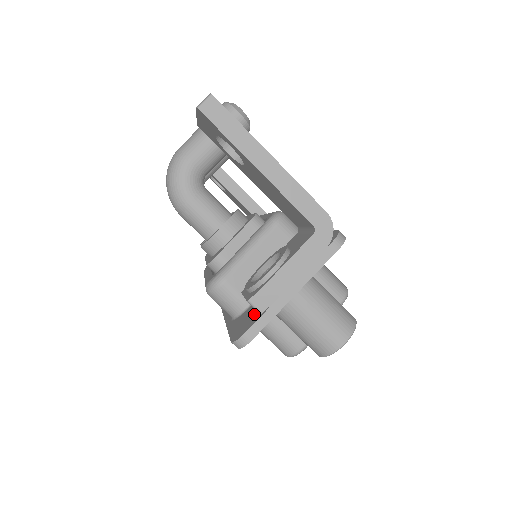
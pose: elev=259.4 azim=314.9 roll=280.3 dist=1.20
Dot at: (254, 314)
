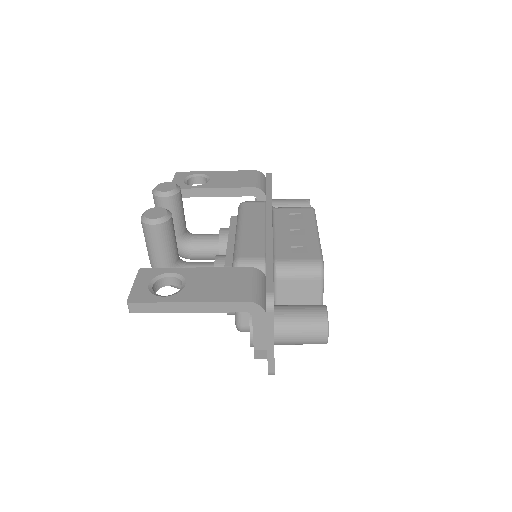
Dot at: occluded
